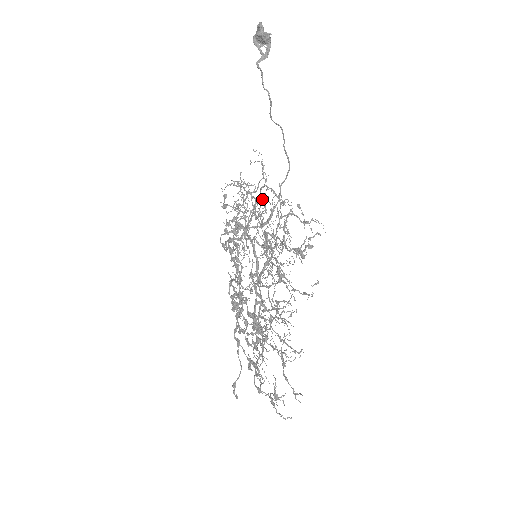
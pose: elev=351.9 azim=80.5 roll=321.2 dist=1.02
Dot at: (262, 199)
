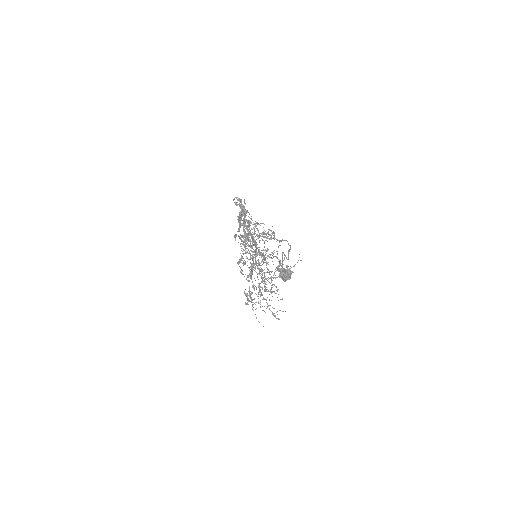
Dot at: occluded
